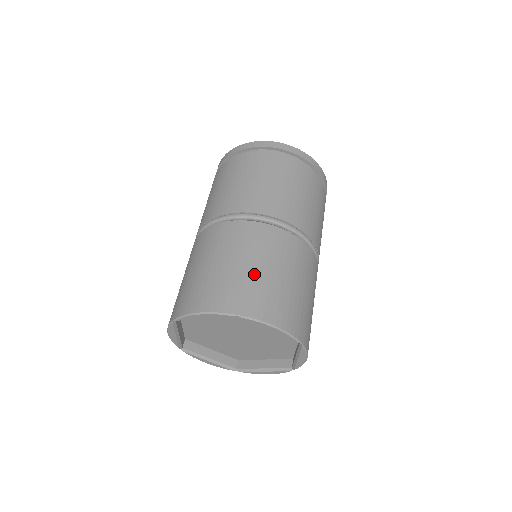
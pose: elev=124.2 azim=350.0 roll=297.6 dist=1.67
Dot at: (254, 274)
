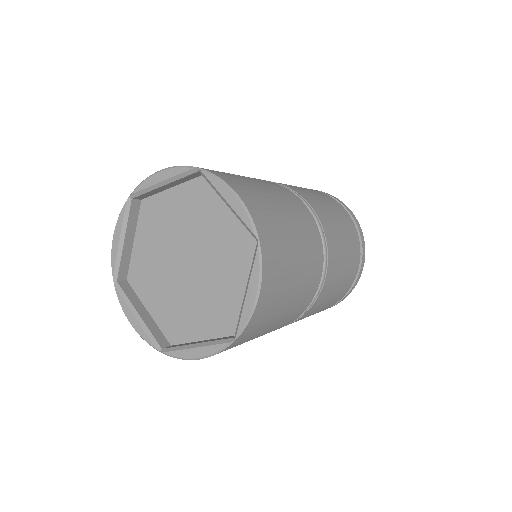
Dot at: occluded
